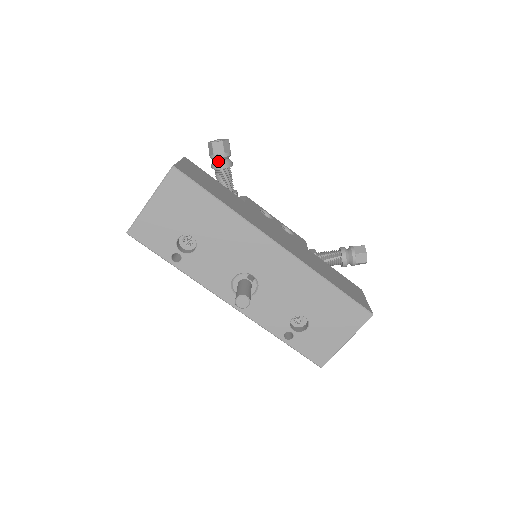
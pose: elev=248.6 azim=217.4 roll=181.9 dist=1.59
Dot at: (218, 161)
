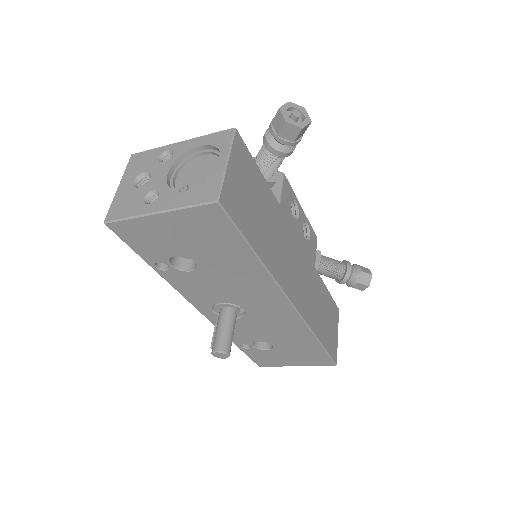
Dot at: (278, 143)
